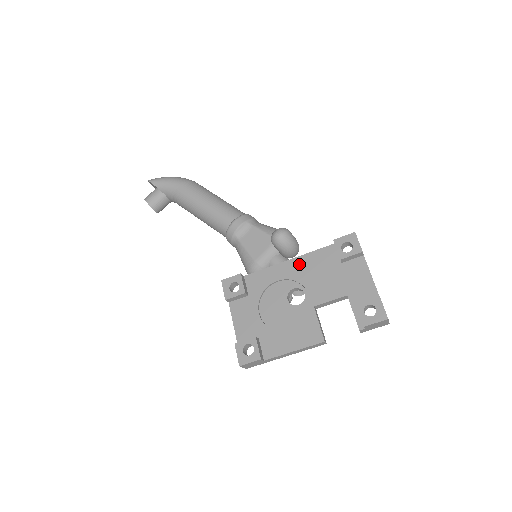
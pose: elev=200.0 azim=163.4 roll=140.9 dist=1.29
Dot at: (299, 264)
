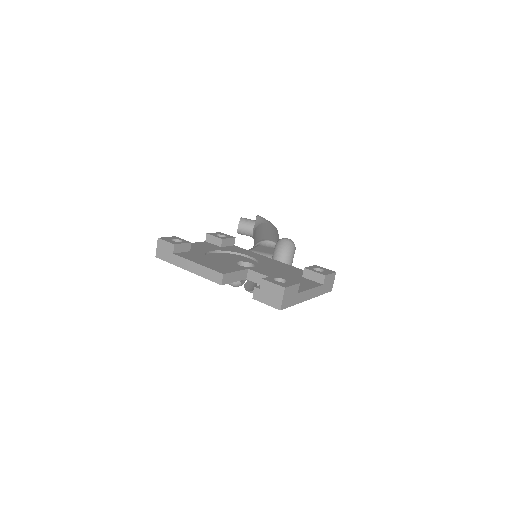
Dot at: (275, 262)
